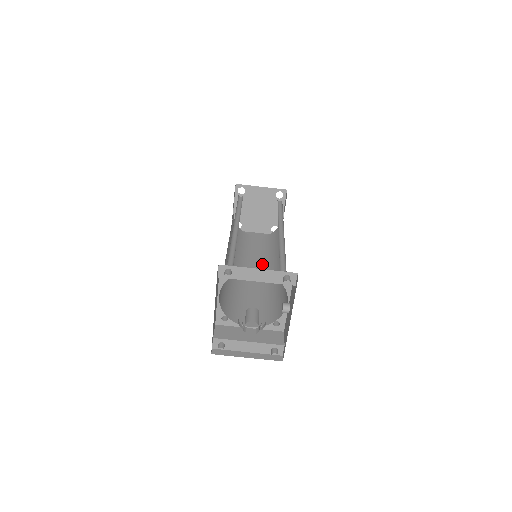
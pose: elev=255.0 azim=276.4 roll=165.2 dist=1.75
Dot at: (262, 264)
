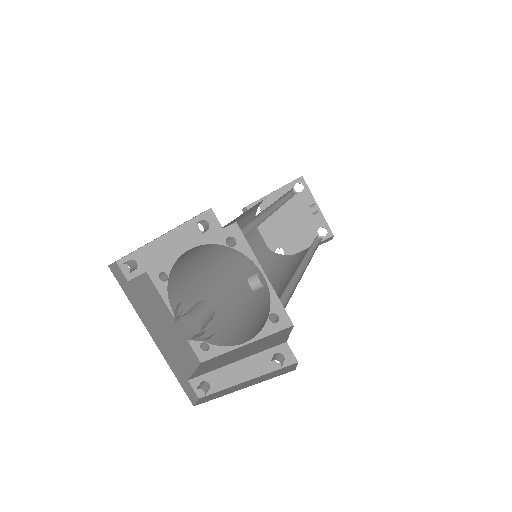
Dot at: (294, 270)
